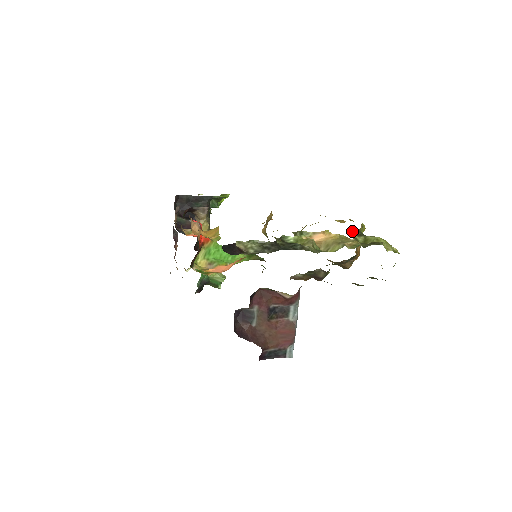
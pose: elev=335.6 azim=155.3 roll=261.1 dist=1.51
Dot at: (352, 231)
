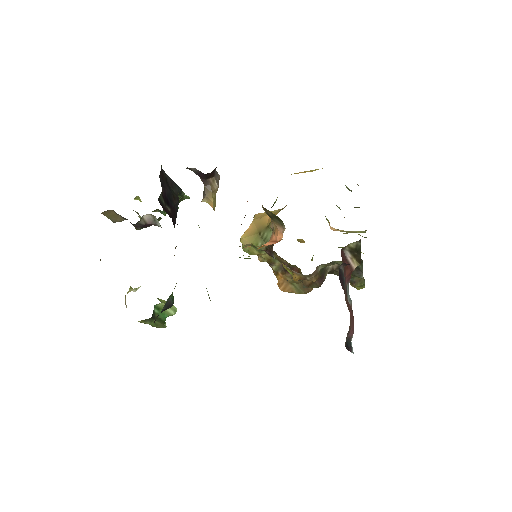
Dot at: occluded
